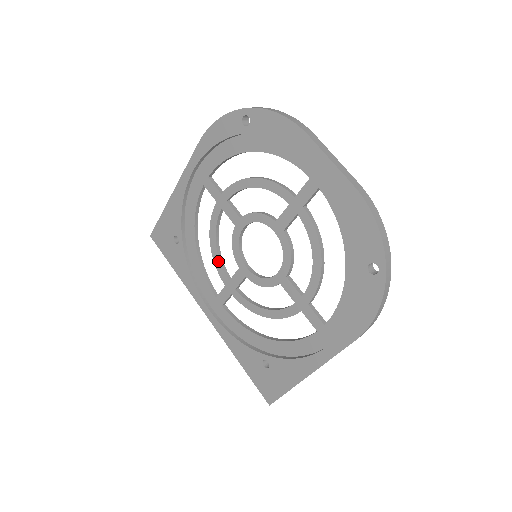
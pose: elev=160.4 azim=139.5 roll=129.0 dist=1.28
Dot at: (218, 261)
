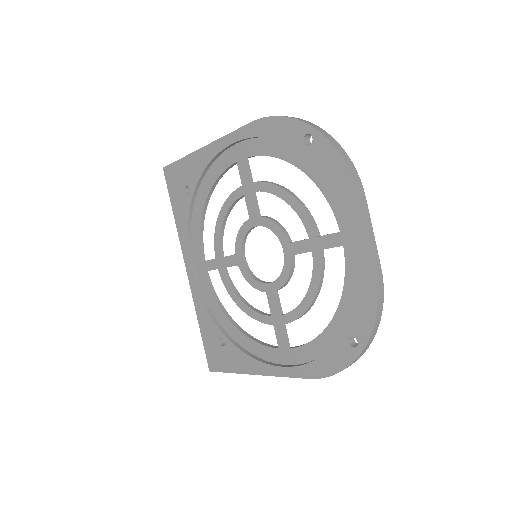
Dot at: (219, 235)
